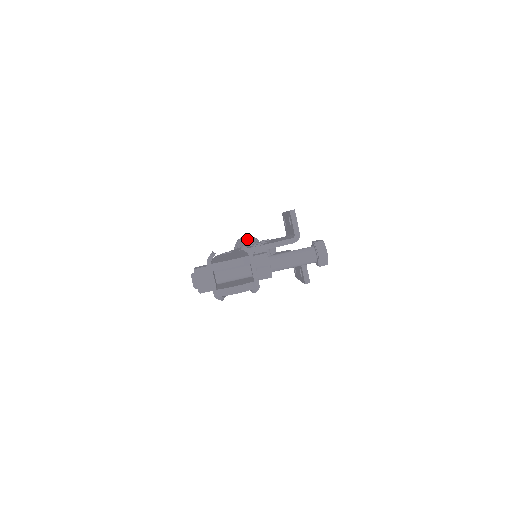
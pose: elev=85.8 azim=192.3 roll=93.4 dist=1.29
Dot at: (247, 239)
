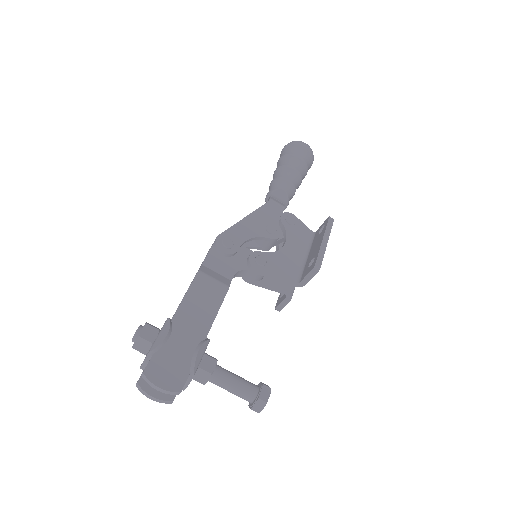
Dot at: (294, 170)
